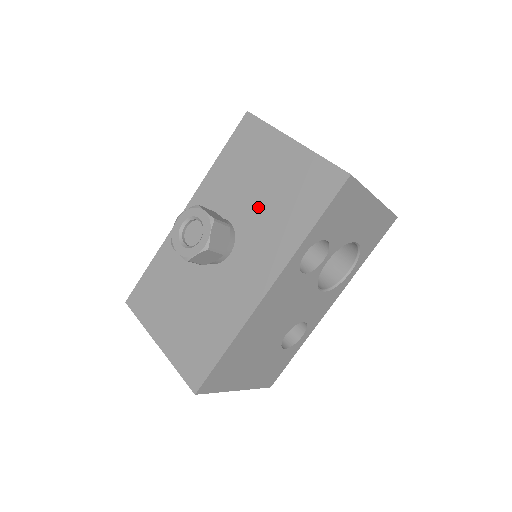
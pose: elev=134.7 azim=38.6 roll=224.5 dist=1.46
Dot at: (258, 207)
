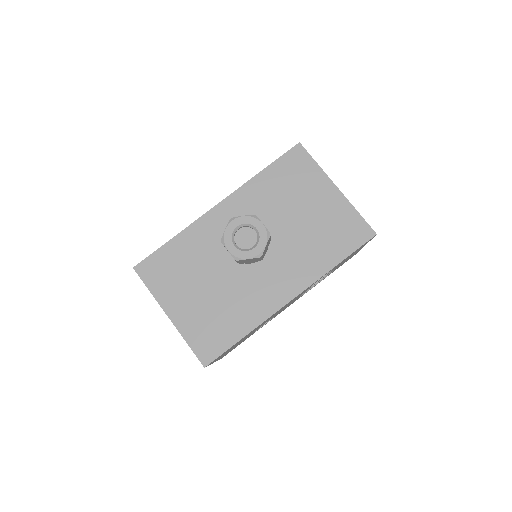
Dot at: (295, 229)
